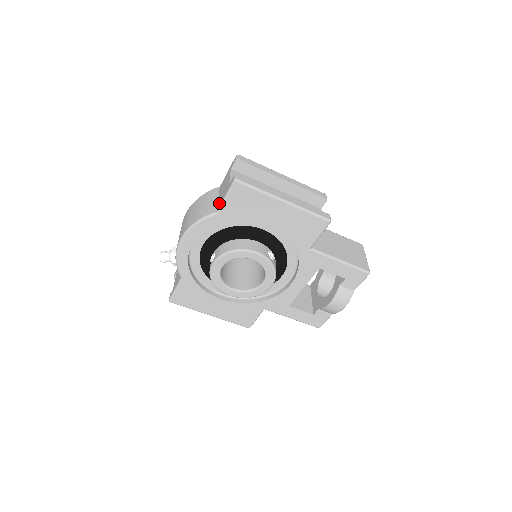
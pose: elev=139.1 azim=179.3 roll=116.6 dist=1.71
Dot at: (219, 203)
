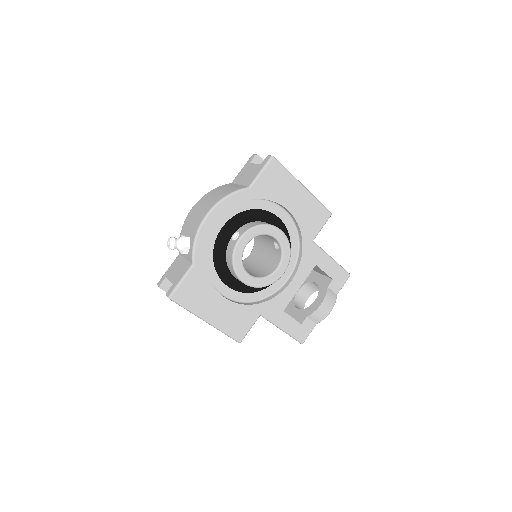
Dot at: (249, 181)
